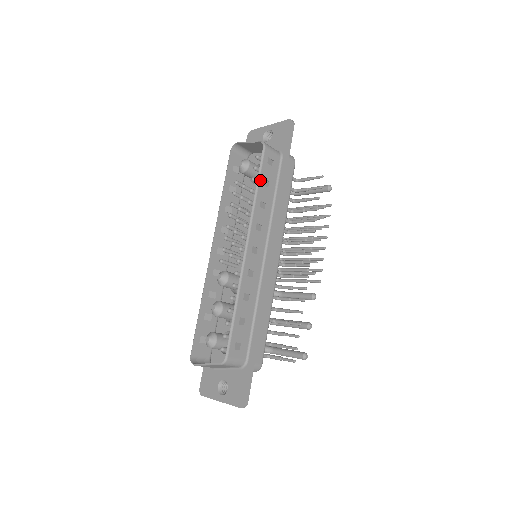
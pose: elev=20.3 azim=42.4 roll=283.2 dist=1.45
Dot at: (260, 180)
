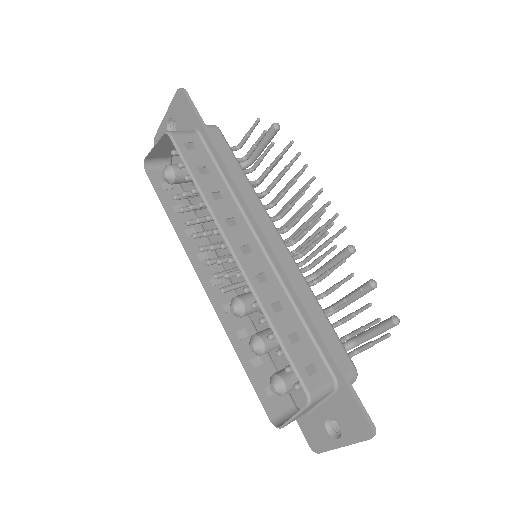
Dot at: (192, 172)
